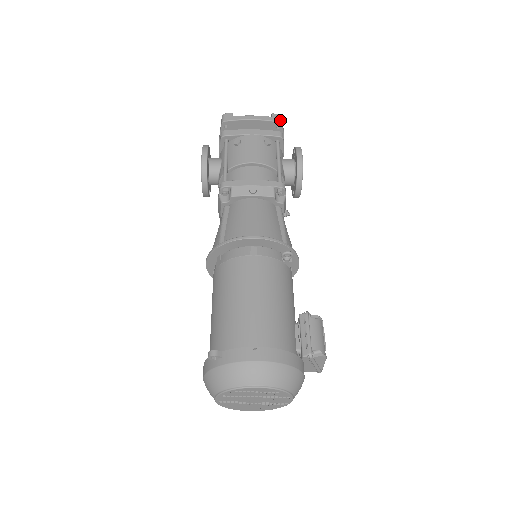
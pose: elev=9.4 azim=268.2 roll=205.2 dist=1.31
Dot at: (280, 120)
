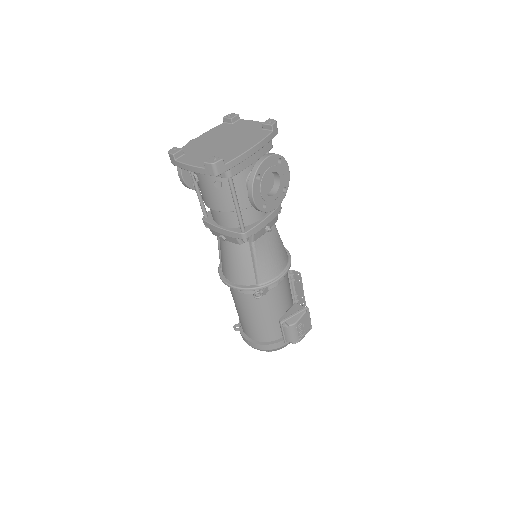
Dot at: (214, 173)
